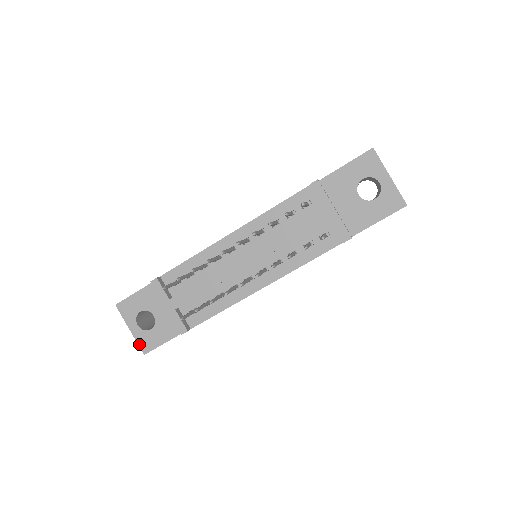
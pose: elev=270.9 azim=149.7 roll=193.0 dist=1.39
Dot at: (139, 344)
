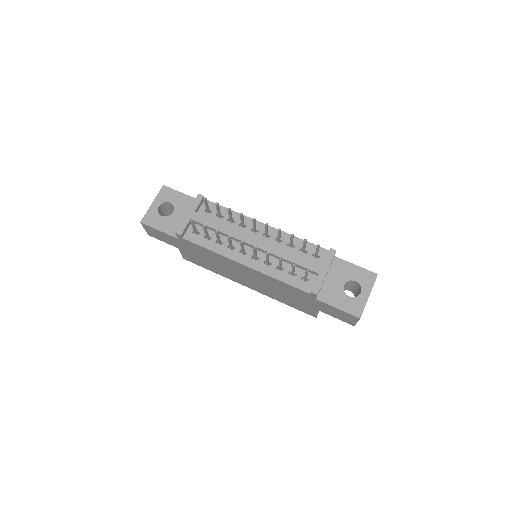
Dot at: (146, 215)
